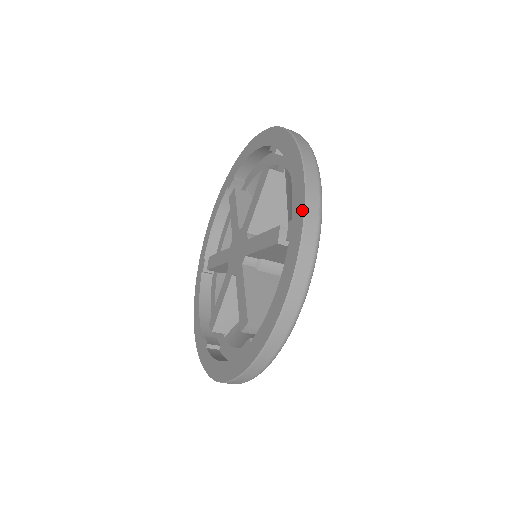
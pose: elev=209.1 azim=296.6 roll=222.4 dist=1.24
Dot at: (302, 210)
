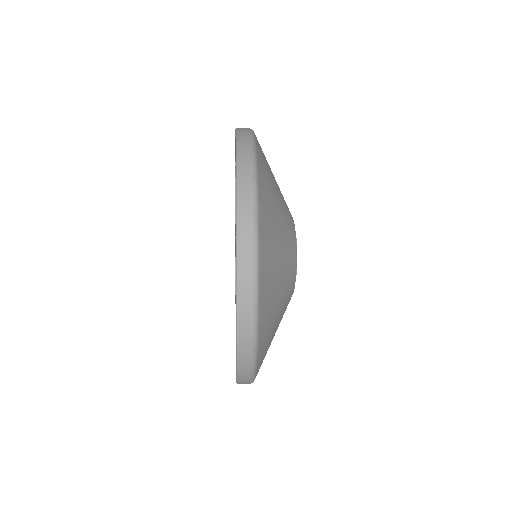
Dot at: occluded
